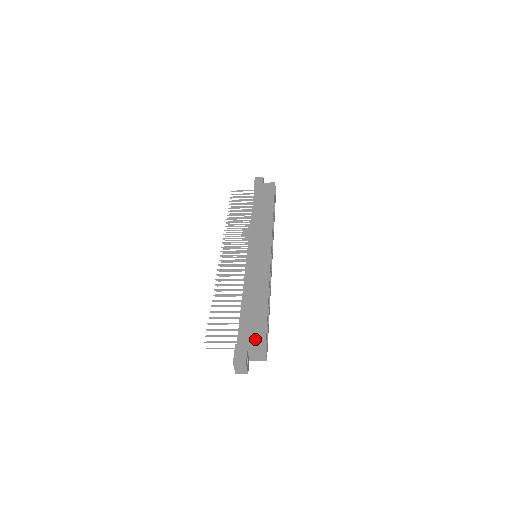
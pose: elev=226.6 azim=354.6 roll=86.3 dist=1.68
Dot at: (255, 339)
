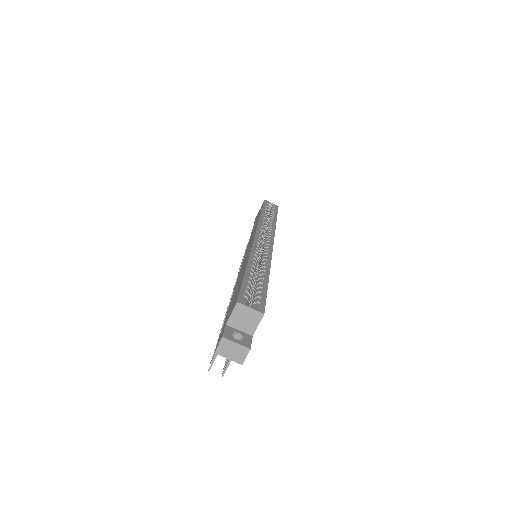
Dot at: (232, 307)
